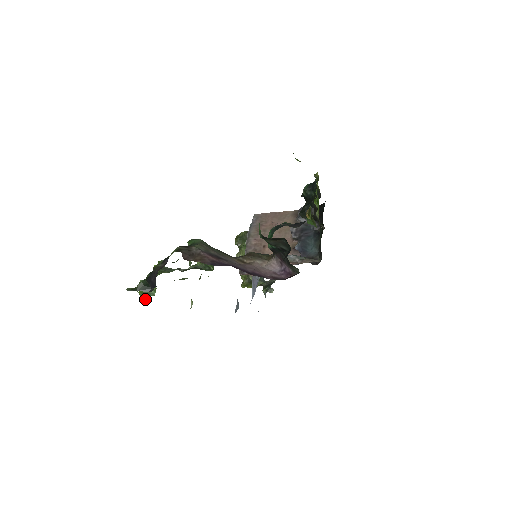
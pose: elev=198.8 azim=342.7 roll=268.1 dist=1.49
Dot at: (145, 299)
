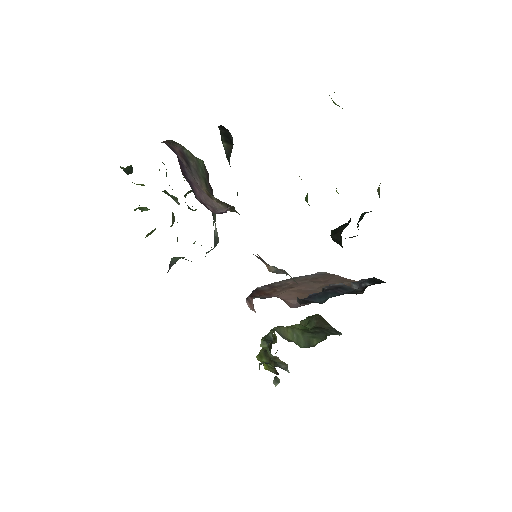
Dot at: (135, 210)
